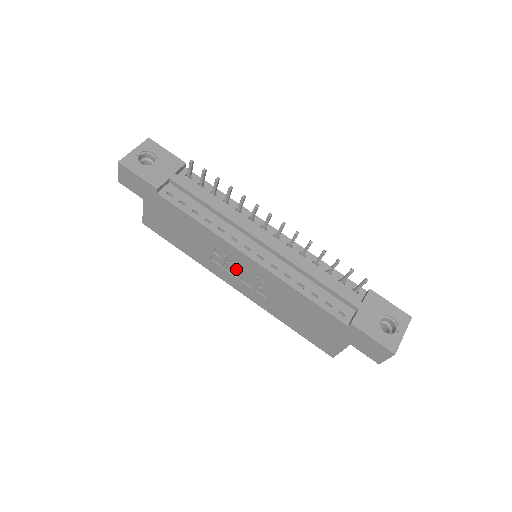
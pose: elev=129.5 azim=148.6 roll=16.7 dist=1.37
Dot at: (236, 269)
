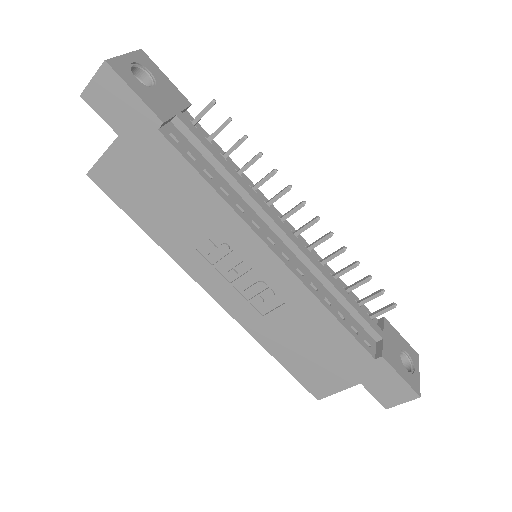
Dot at: (236, 268)
